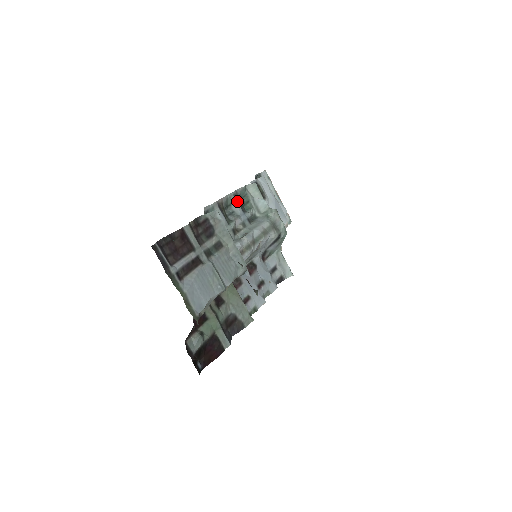
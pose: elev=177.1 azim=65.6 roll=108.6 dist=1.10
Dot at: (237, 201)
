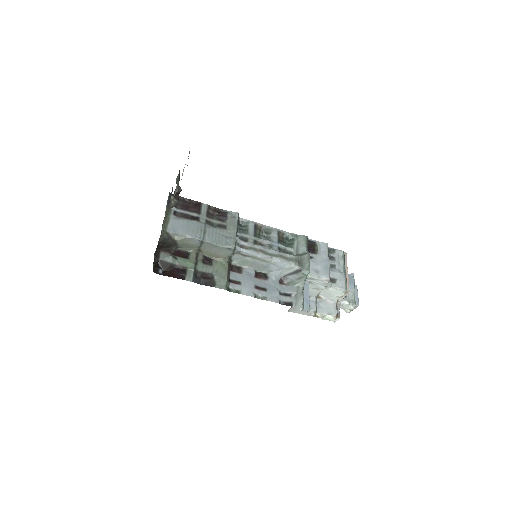
Dot at: (280, 237)
